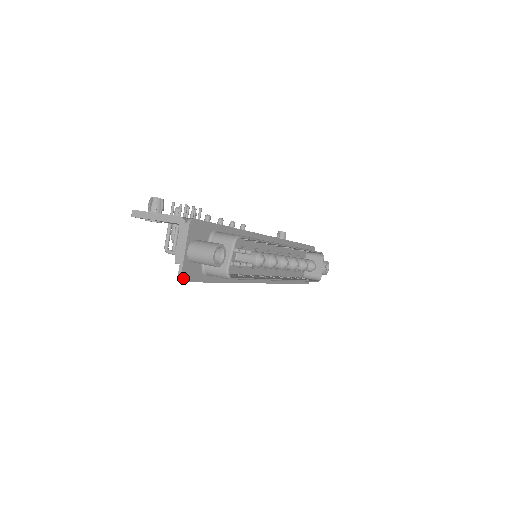
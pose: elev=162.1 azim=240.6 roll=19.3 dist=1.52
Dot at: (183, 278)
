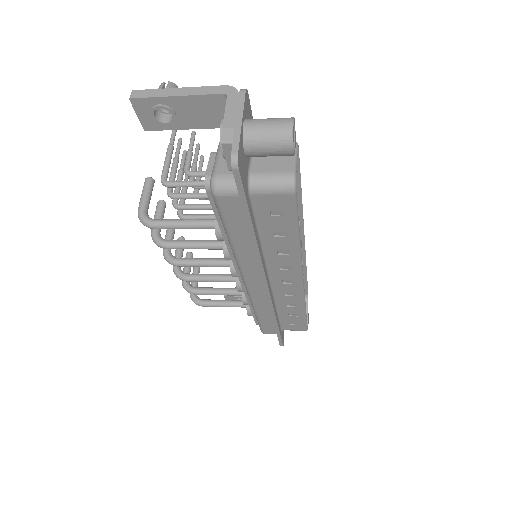
Dot at: (238, 161)
